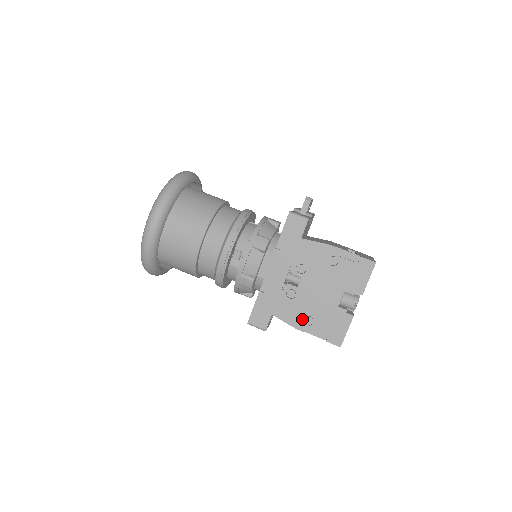
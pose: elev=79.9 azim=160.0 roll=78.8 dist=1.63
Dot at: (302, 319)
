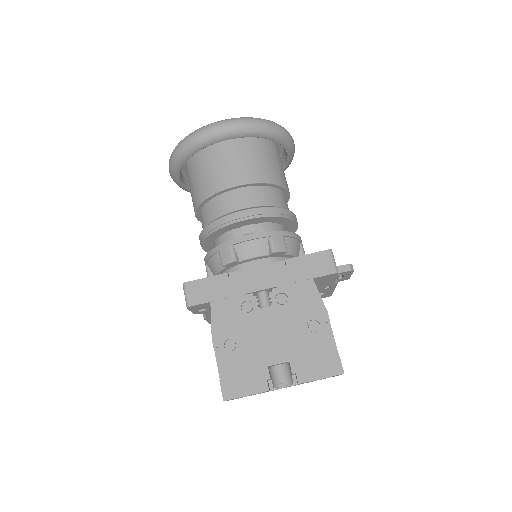
Dot at: (227, 337)
